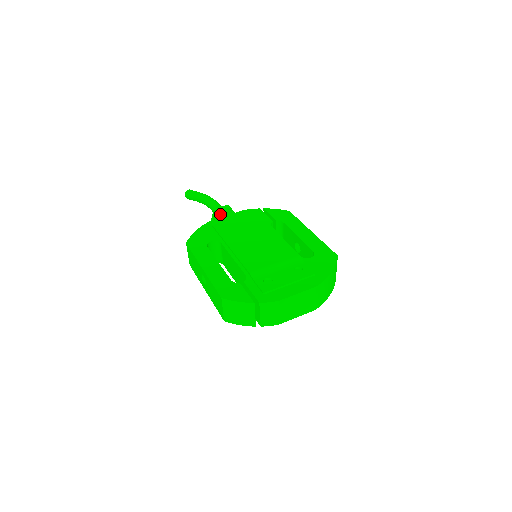
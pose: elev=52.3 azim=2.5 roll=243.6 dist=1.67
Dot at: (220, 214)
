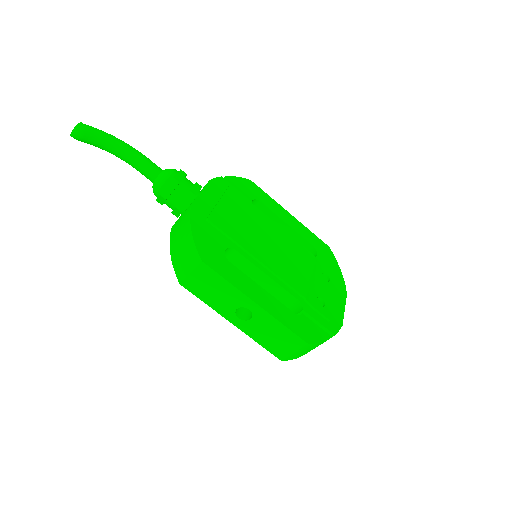
Dot at: (183, 189)
